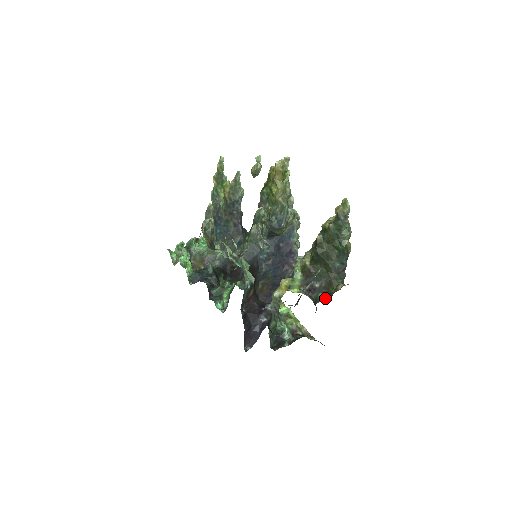
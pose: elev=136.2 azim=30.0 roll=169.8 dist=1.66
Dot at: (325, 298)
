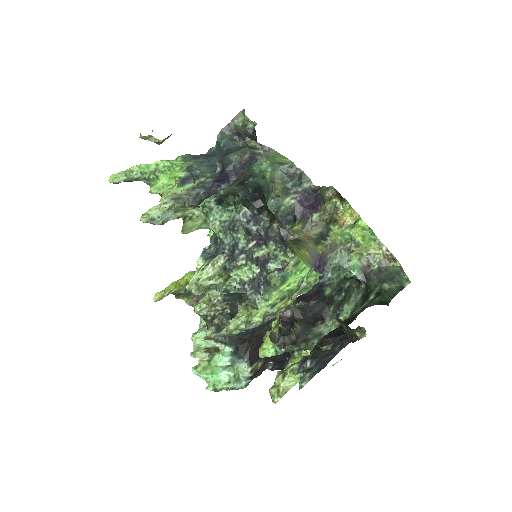
Dot at: (347, 339)
